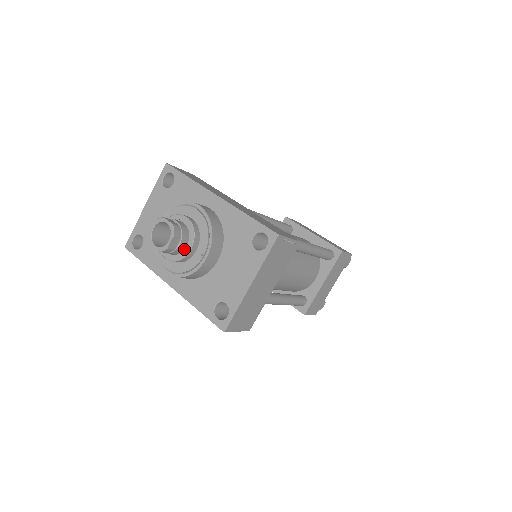
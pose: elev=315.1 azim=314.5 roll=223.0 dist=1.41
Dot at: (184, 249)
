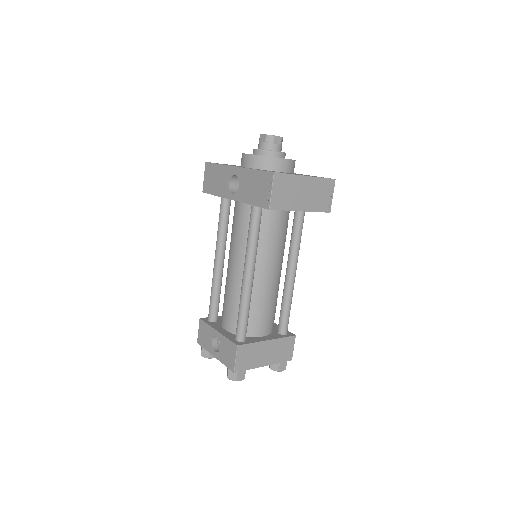
Dot at: (274, 151)
